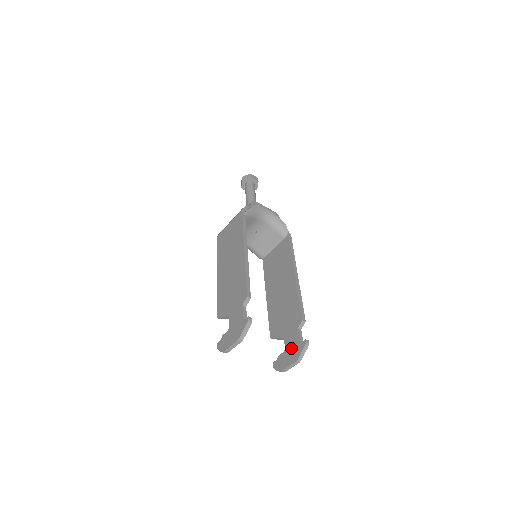
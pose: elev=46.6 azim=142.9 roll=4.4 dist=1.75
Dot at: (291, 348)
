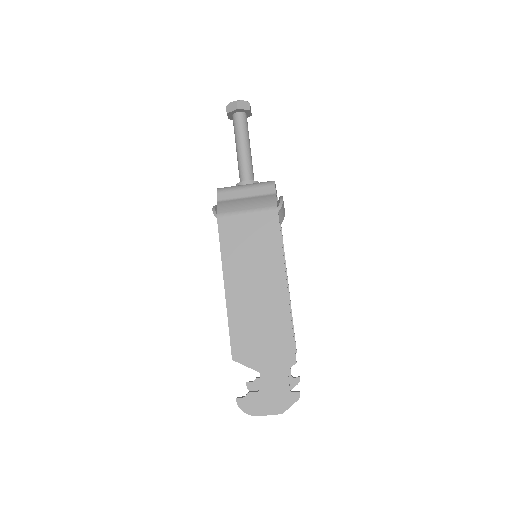
Dot at: occluded
